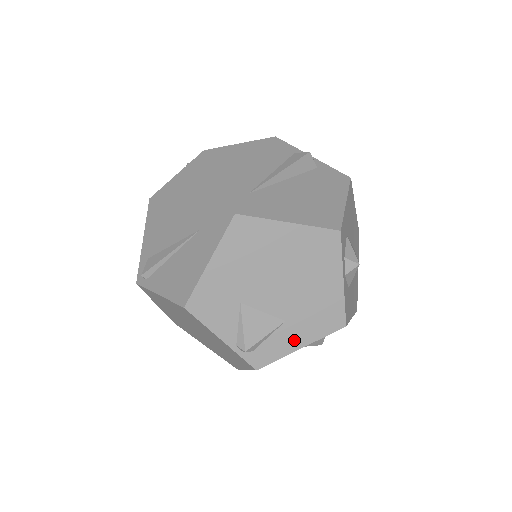
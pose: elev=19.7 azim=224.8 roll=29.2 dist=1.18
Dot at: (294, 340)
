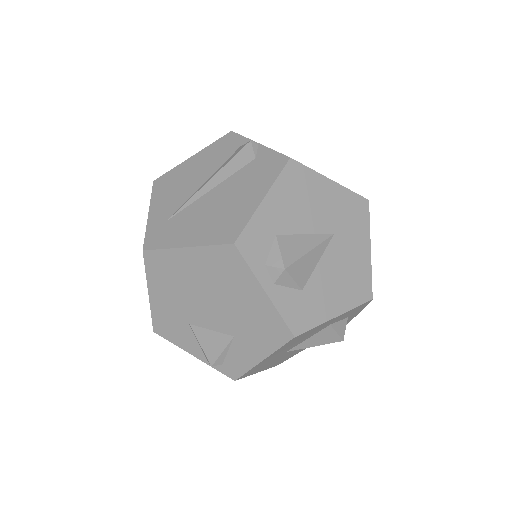
Dot at: (252, 353)
